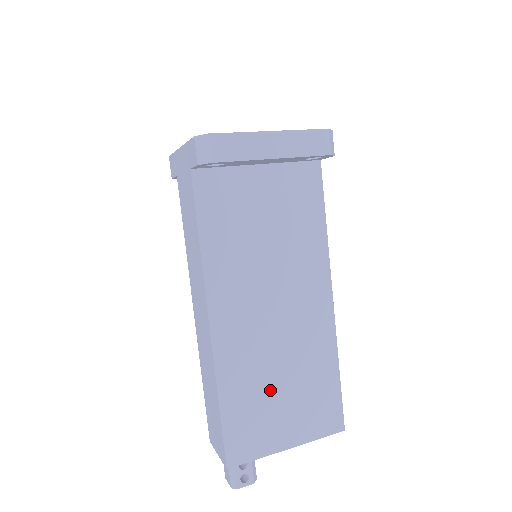
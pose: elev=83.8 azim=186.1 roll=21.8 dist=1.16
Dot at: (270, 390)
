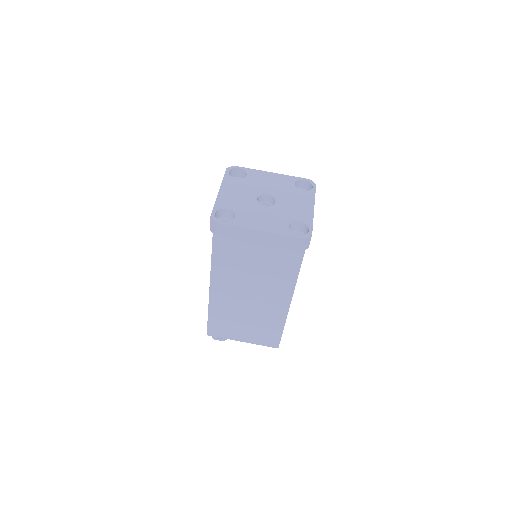
Dot at: (238, 319)
